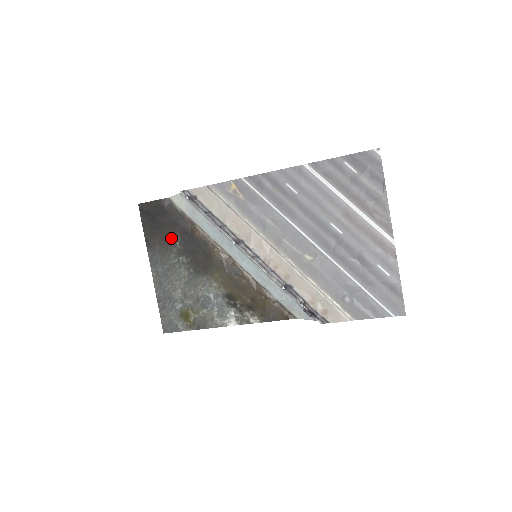
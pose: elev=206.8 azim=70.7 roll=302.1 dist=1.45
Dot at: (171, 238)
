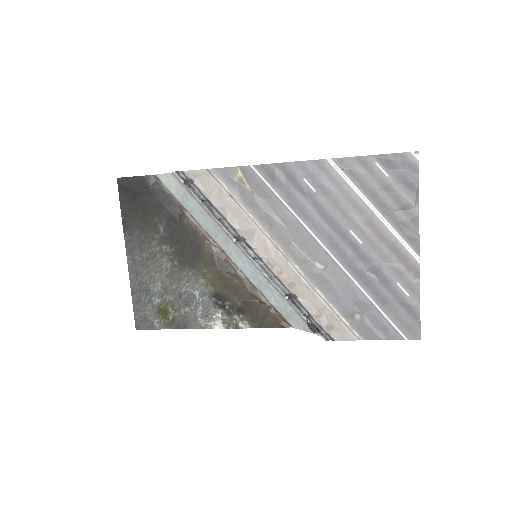
Dot at: (154, 222)
